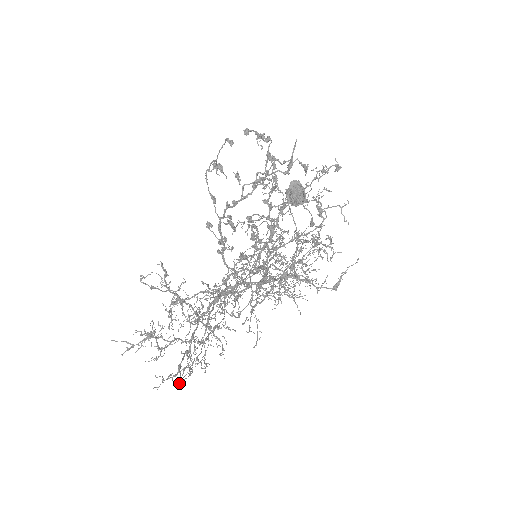
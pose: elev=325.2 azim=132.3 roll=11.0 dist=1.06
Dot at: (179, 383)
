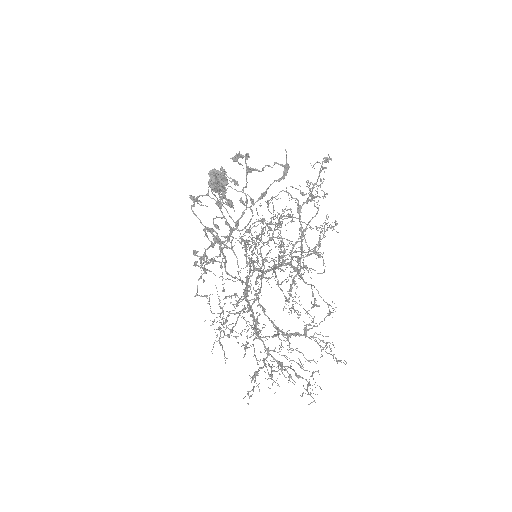
Dot at: occluded
